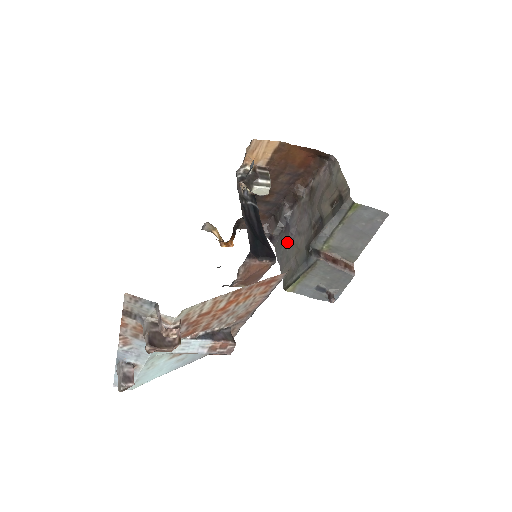
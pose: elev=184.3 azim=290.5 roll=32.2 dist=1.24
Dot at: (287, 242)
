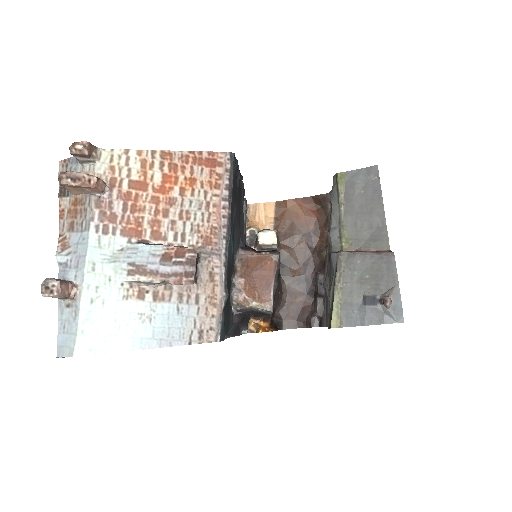
Dot at: (327, 299)
